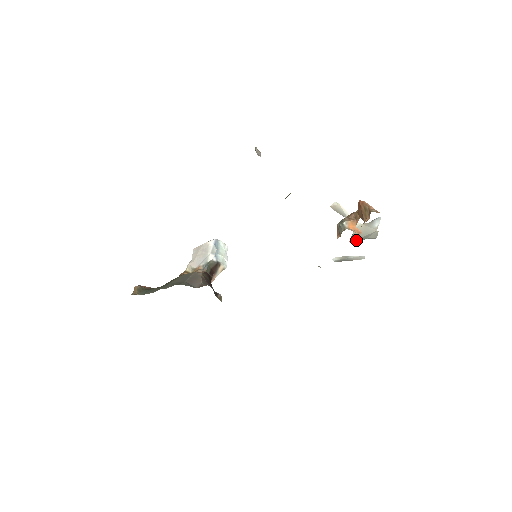
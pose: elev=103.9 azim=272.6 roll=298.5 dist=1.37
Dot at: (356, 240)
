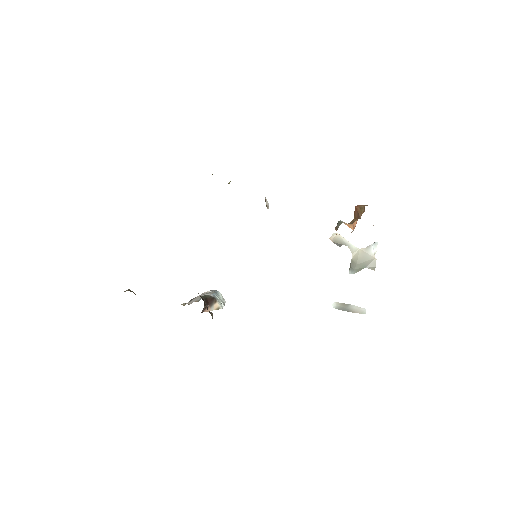
Dot at: (355, 266)
